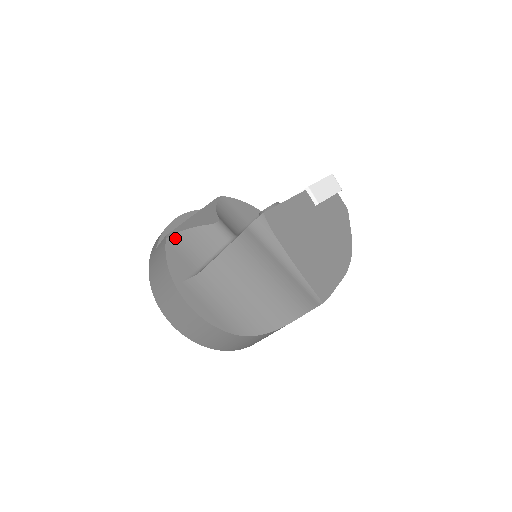
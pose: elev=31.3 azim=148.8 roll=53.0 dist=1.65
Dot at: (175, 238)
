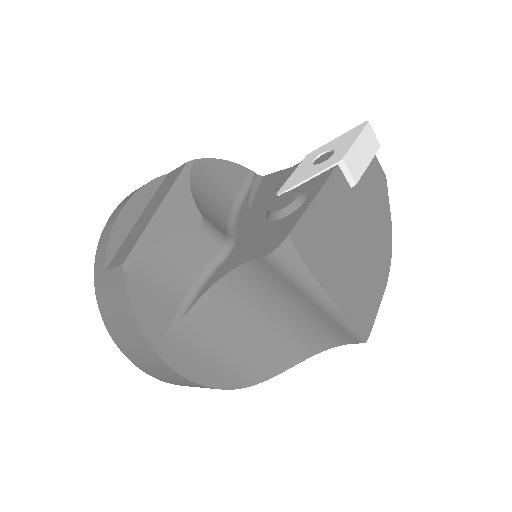
Dot at: (138, 266)
